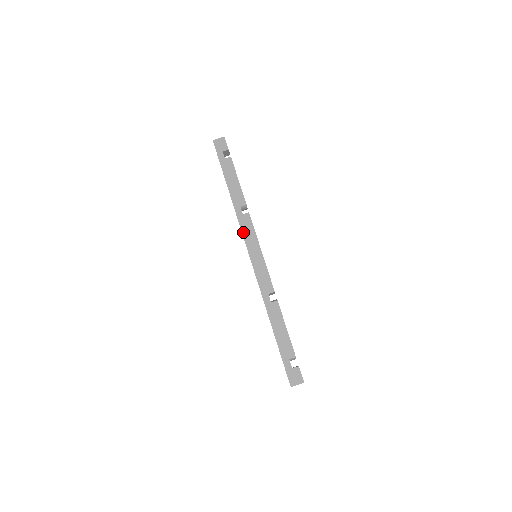
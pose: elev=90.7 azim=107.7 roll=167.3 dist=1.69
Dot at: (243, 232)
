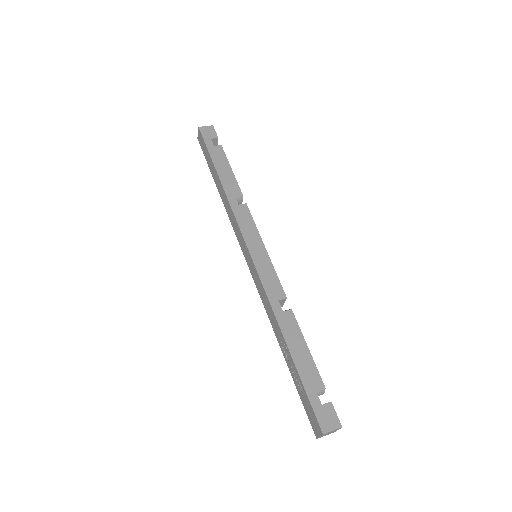
Dot at: (240, 224)
